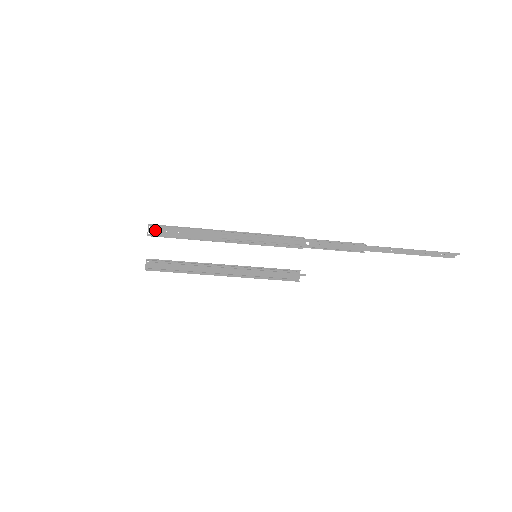
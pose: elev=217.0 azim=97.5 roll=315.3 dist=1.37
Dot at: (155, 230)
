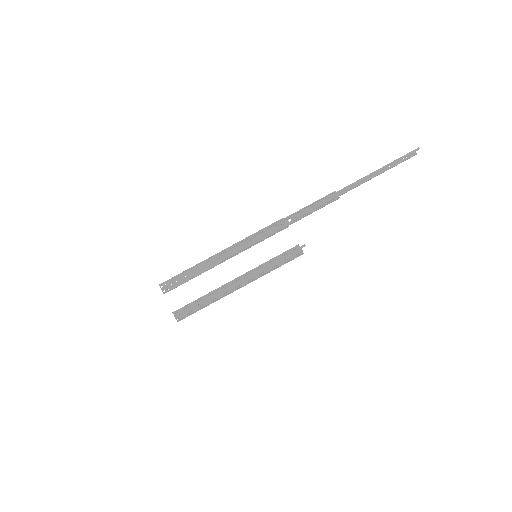
Dot at: (167, 286)
